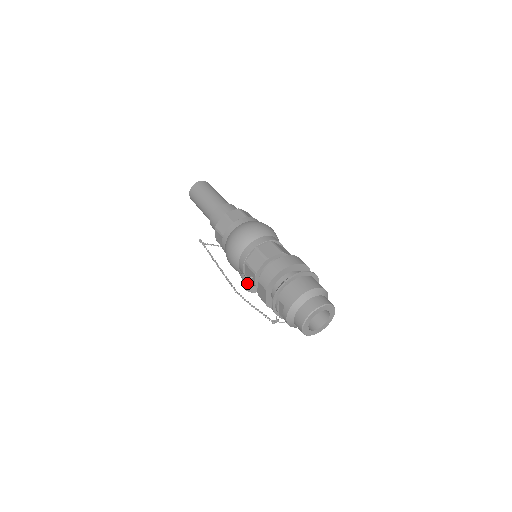
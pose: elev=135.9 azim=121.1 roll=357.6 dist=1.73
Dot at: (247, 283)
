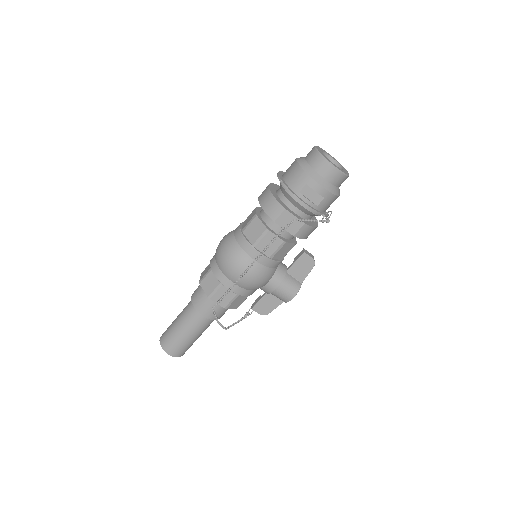
Dot at: (286, 285)
